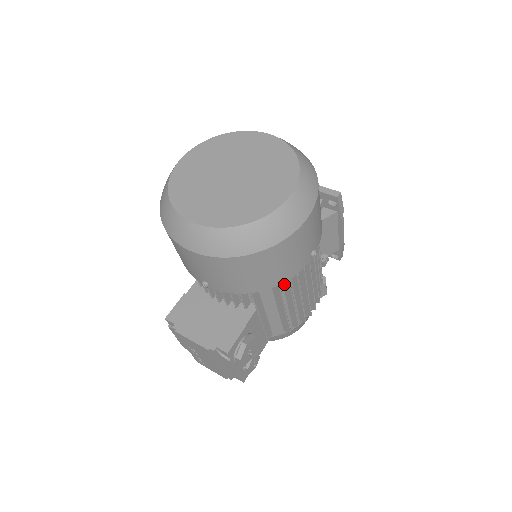
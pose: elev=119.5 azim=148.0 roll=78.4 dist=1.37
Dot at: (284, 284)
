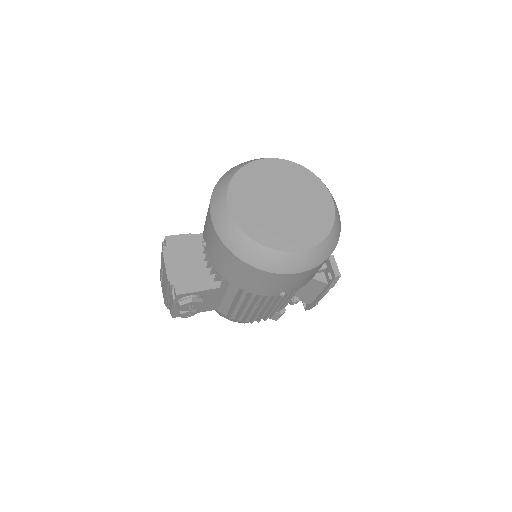
Dot at: occluded
